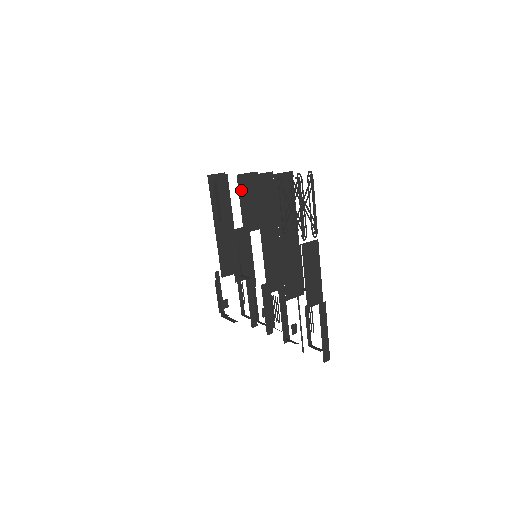
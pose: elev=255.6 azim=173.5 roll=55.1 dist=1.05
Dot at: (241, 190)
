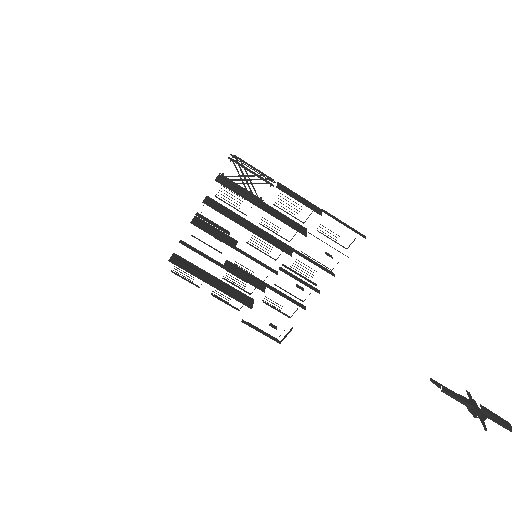
Dot at: (202, 229)
